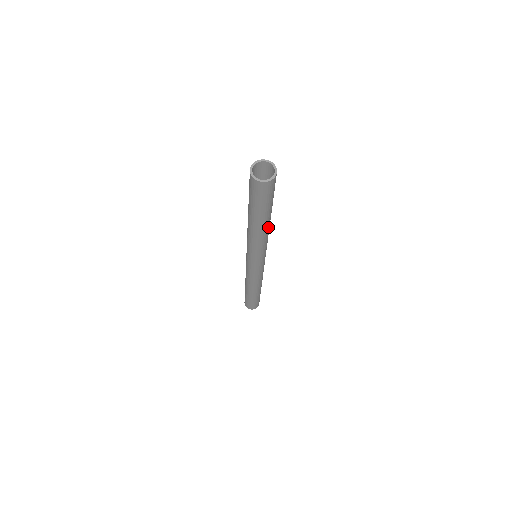
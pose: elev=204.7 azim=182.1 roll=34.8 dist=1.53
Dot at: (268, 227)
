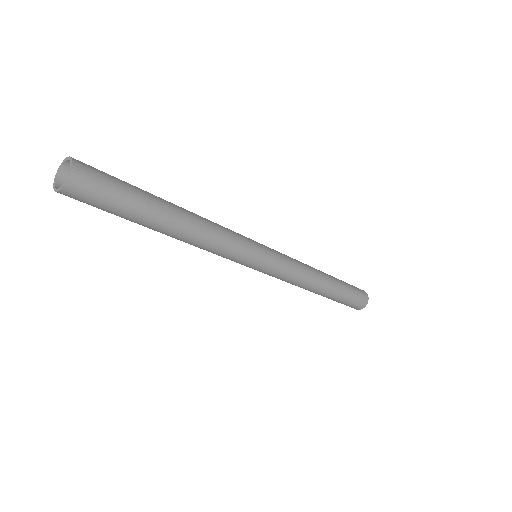
Dot at: (179, 237)
